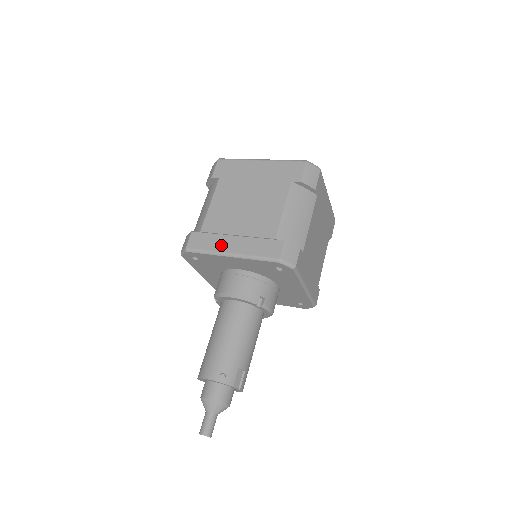
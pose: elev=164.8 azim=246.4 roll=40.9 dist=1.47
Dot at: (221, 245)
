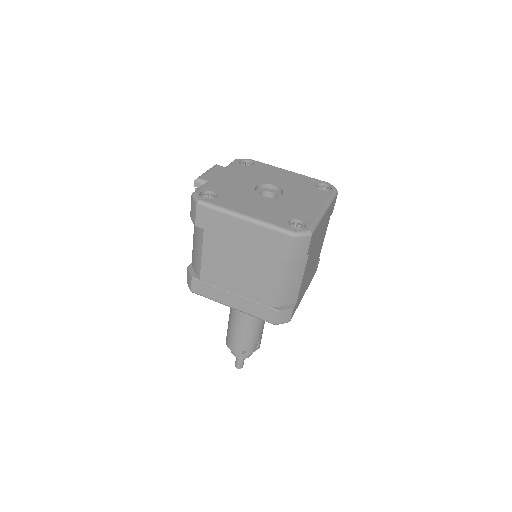
Dot at: (222, 298)
